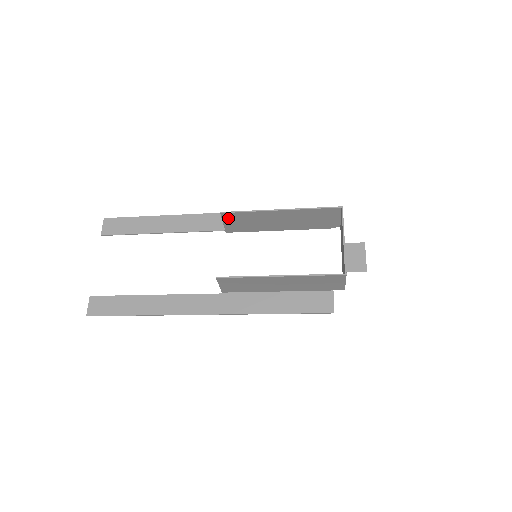
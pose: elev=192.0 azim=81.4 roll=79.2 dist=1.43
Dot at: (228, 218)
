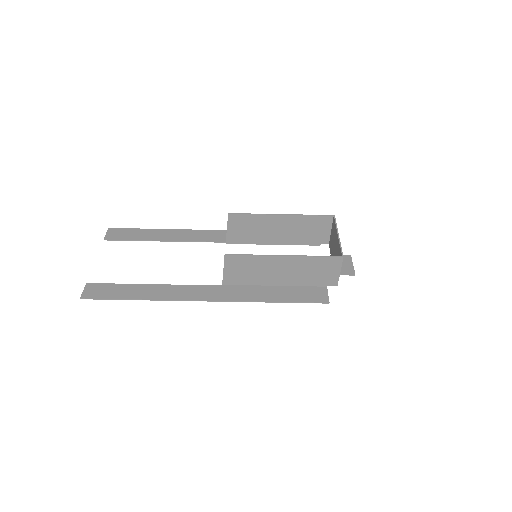
Dot at: (233, 222)
